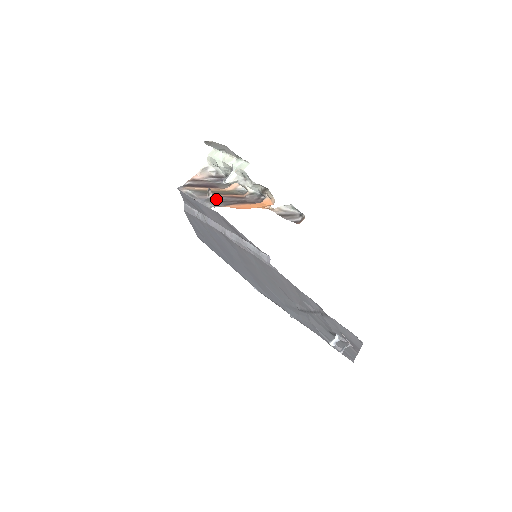
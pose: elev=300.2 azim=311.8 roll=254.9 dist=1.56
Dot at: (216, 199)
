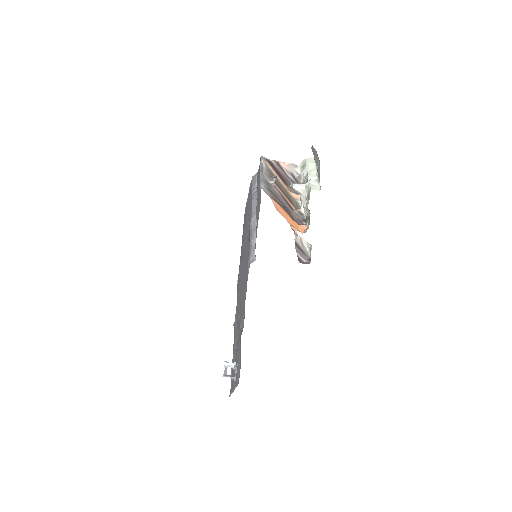
Dot at: (272, 188)
